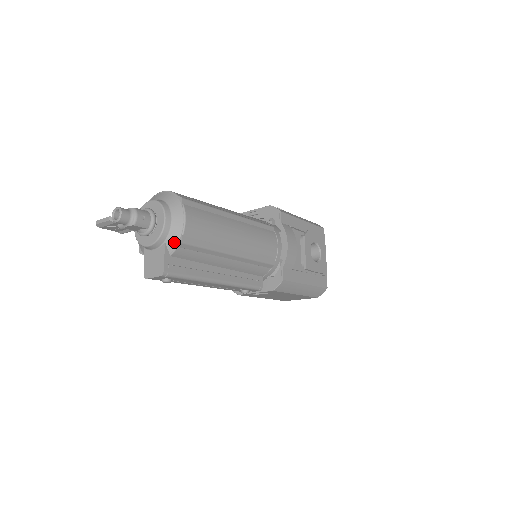
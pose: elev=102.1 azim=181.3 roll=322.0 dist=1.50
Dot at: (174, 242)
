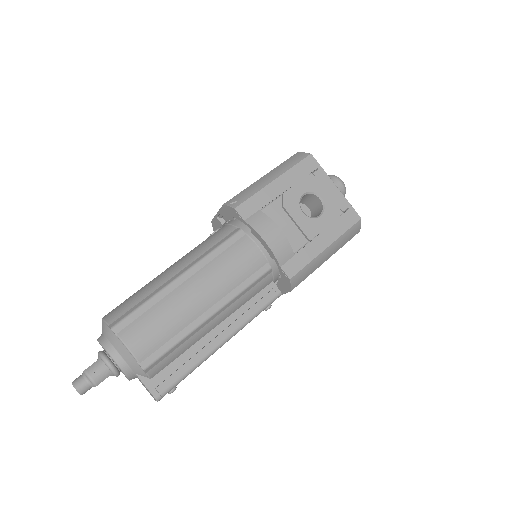
Dot at: (140, 371)
